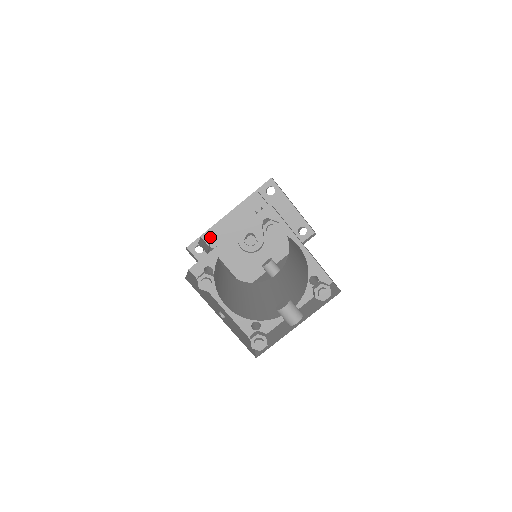
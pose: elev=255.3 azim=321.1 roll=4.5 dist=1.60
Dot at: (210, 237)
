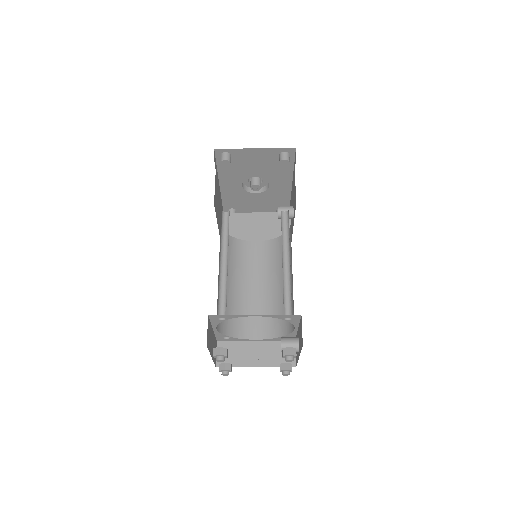
Dot at: (229, 202)
